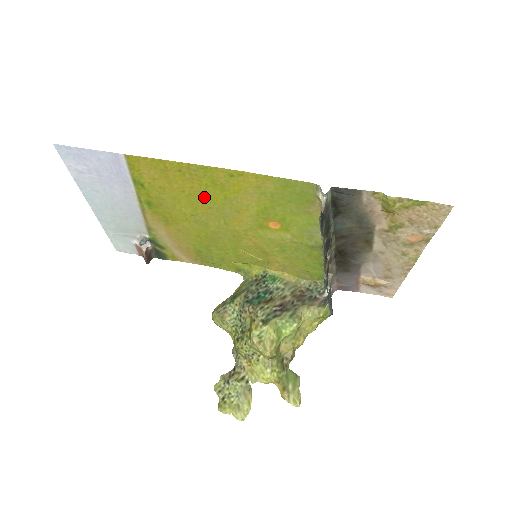
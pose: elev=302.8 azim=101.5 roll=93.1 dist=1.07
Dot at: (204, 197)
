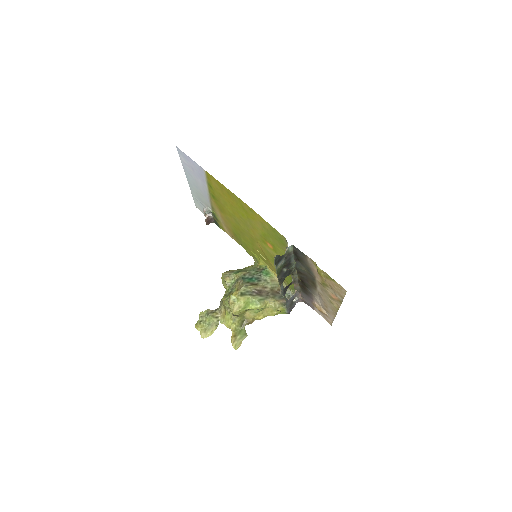
Dot at: (238, 211)
